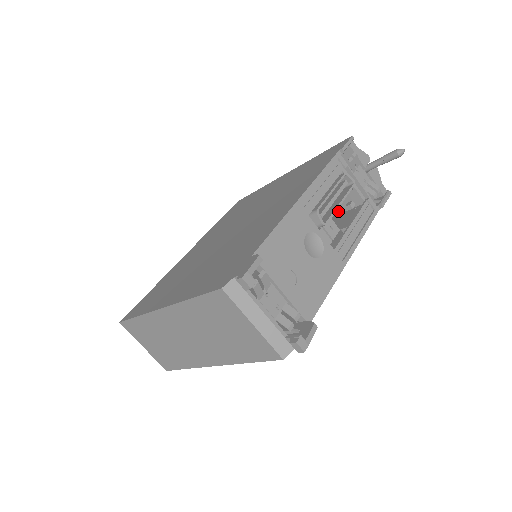
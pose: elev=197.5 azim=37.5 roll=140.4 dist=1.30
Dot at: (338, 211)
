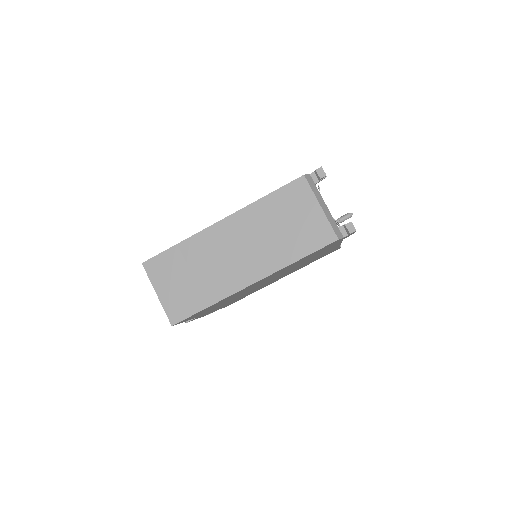
Dot at: occluded
